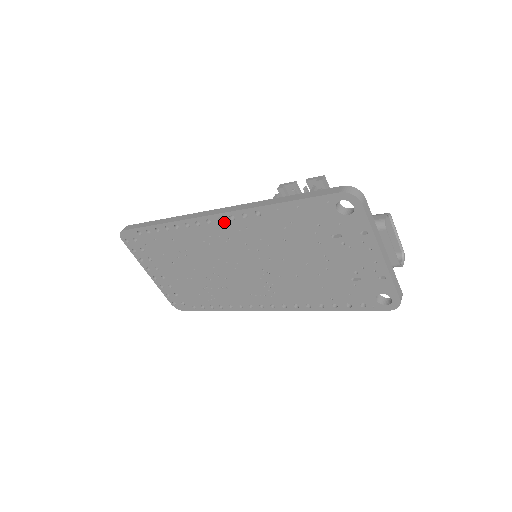
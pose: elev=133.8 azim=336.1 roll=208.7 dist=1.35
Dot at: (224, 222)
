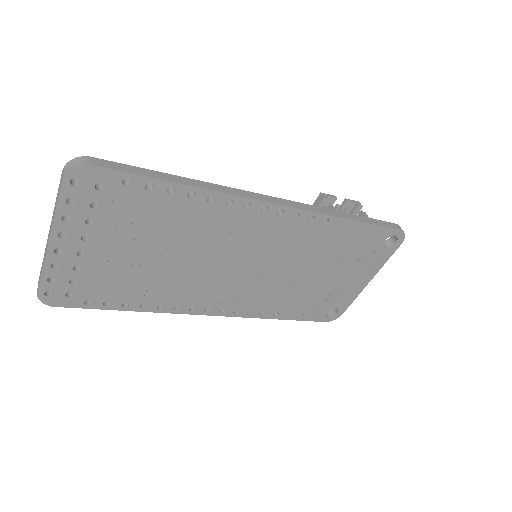
Dot at: (282, 216)
